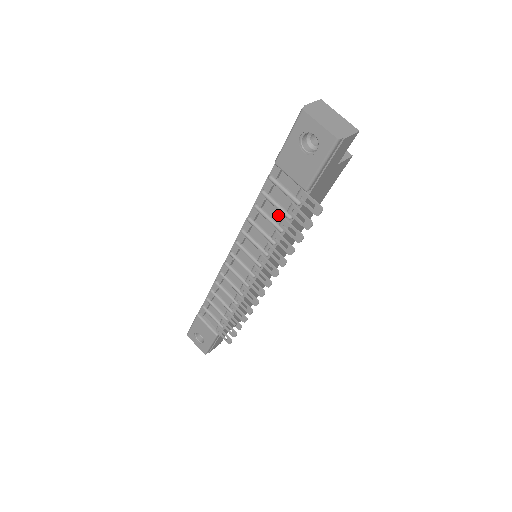
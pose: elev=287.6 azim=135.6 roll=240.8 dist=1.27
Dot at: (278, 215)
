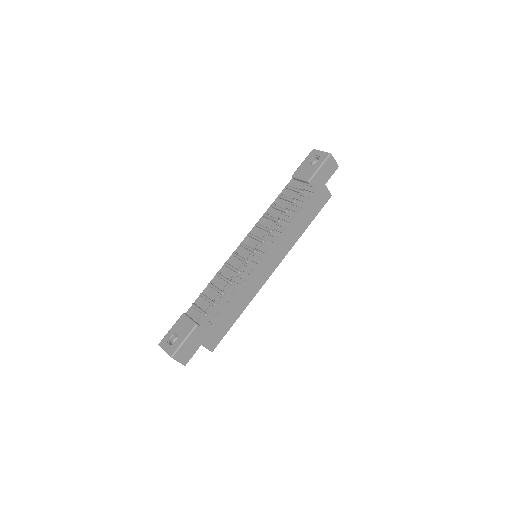
Dot at: (286, 205)
